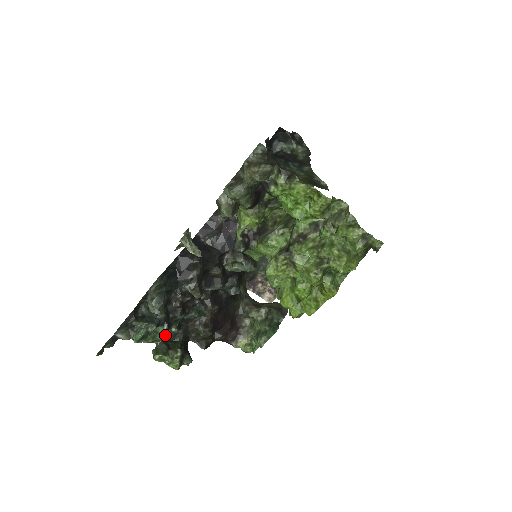
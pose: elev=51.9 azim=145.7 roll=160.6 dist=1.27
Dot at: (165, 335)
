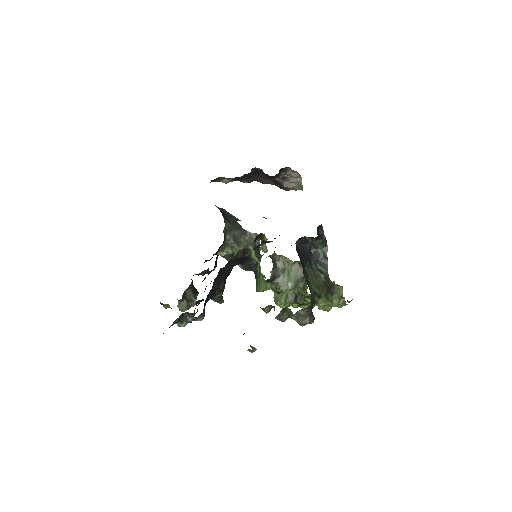
Dot at: (183, 294)
